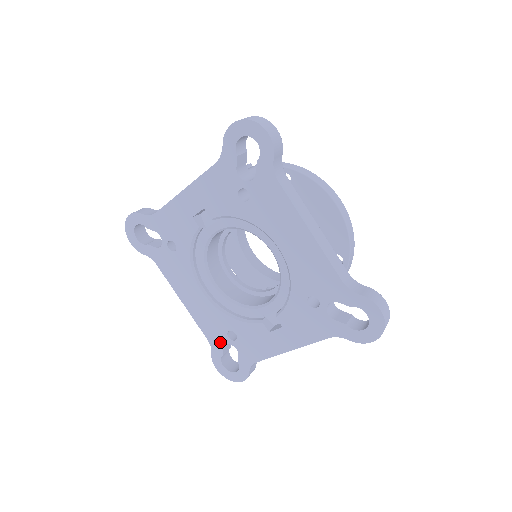
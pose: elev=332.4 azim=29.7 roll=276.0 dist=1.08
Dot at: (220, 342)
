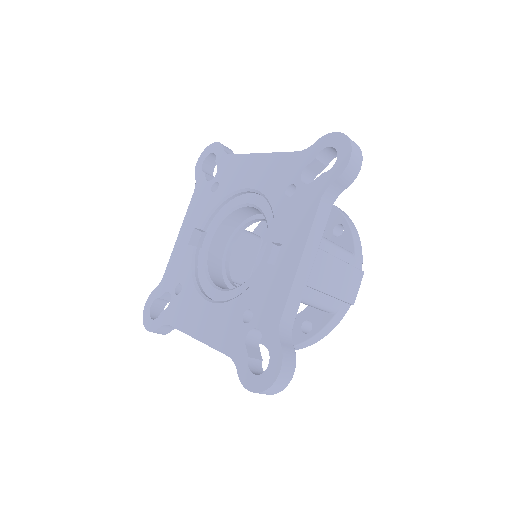
Dot at: (240, 342)
